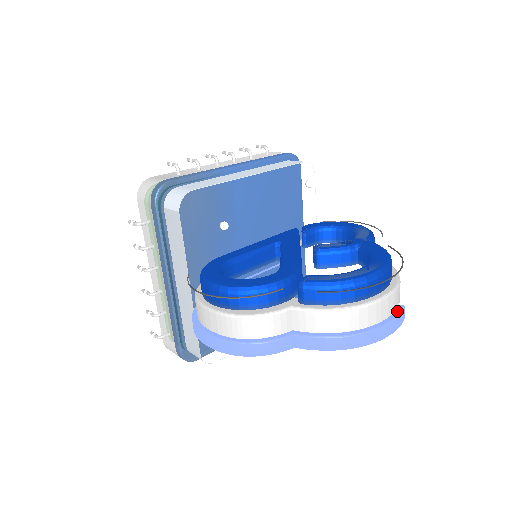
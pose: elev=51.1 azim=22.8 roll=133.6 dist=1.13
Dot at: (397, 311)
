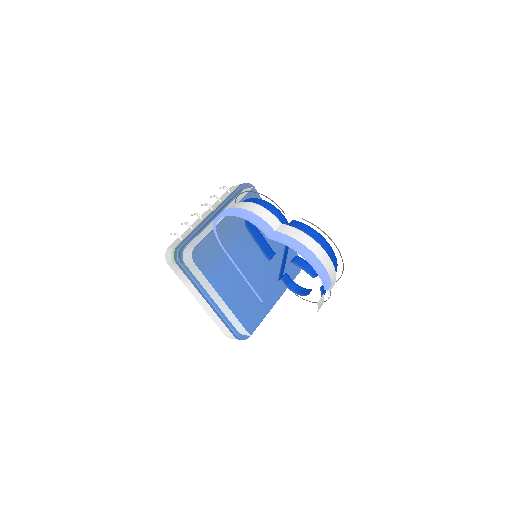
Dot at: (328, 276)
